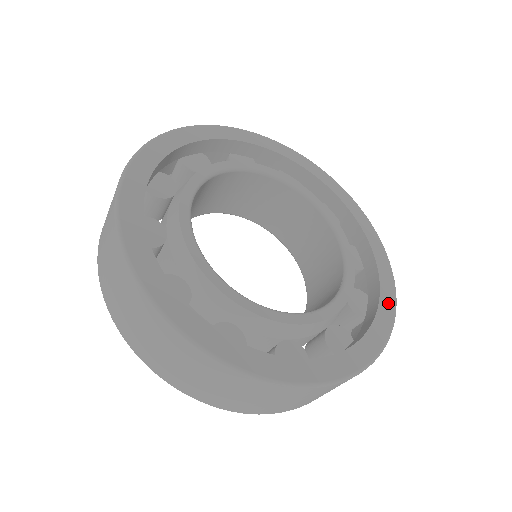
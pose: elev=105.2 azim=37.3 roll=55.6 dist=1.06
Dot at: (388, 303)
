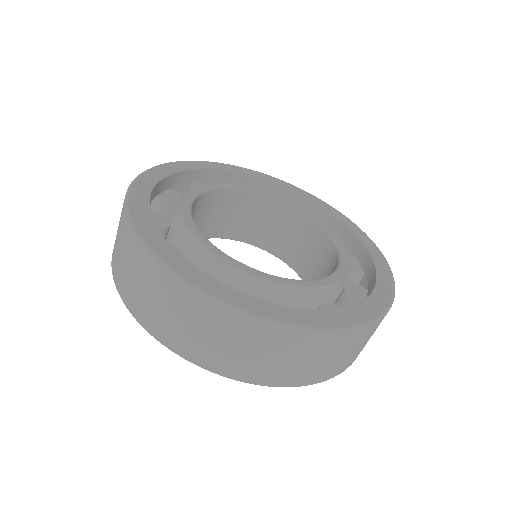
Dot at: (376, 253)
